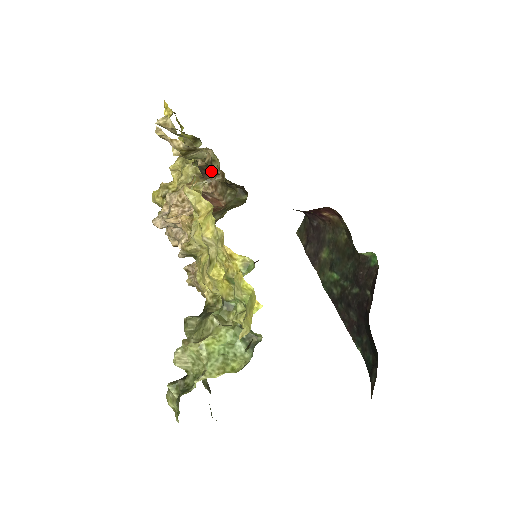
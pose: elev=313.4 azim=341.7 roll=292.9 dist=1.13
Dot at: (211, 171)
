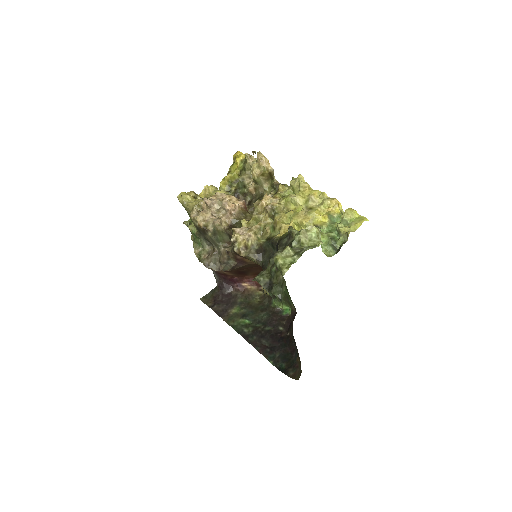
Dot at: occluded
